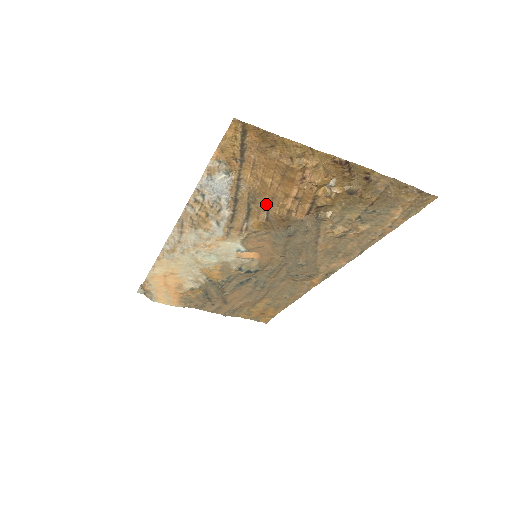
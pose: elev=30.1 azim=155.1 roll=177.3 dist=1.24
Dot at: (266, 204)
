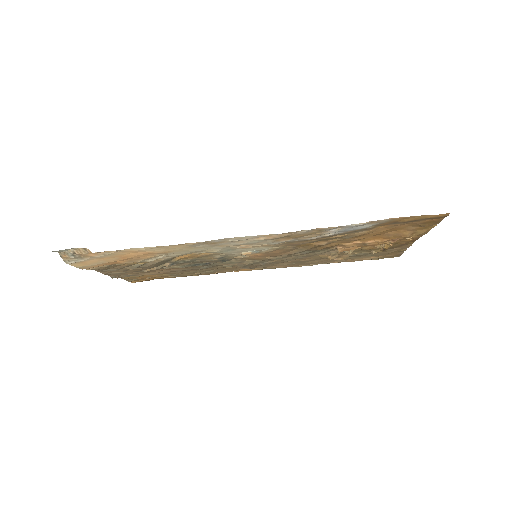
Dot at: (342, 240)
